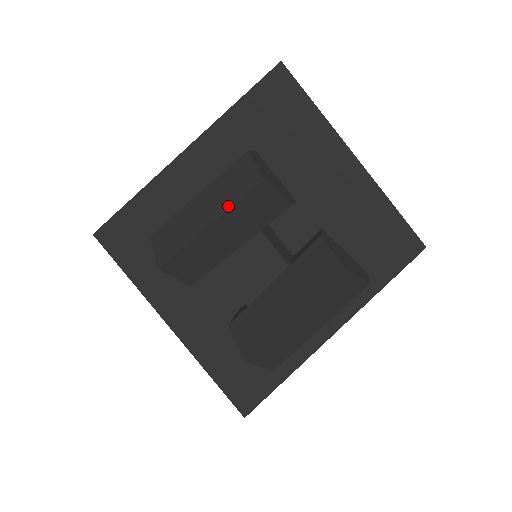
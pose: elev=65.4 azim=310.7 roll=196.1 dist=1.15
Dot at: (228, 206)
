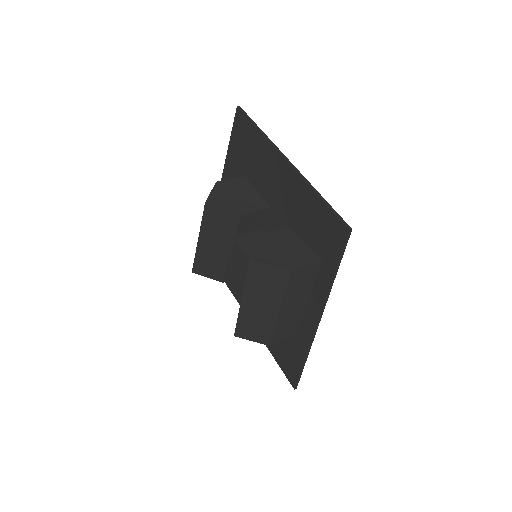
Dot at: (201, 225)
